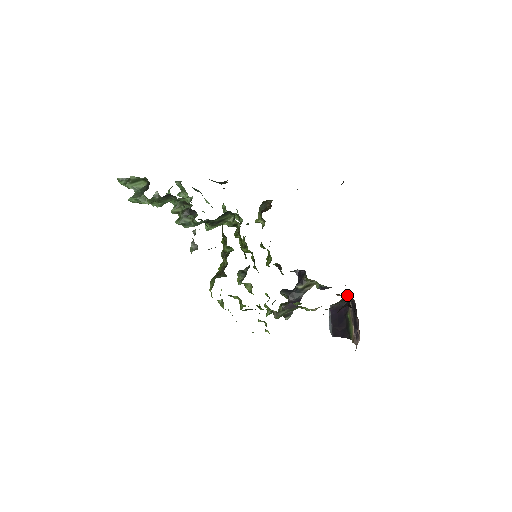
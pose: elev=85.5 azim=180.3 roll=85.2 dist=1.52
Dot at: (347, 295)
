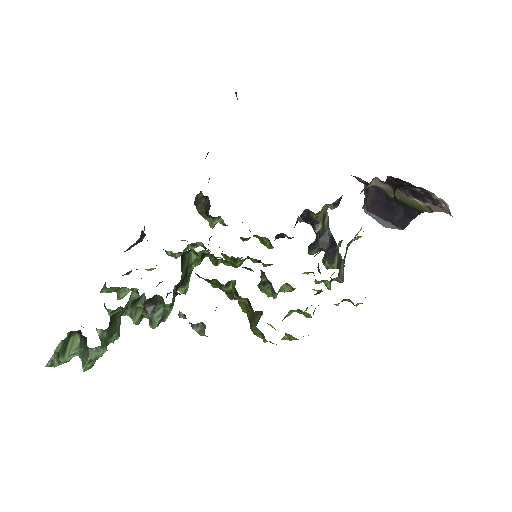
Dot at: (371, 181)
